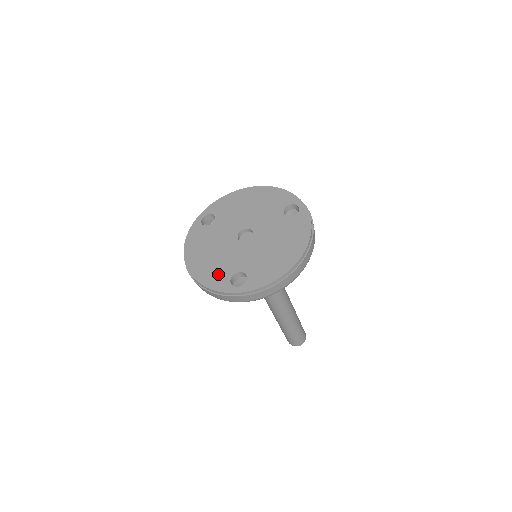
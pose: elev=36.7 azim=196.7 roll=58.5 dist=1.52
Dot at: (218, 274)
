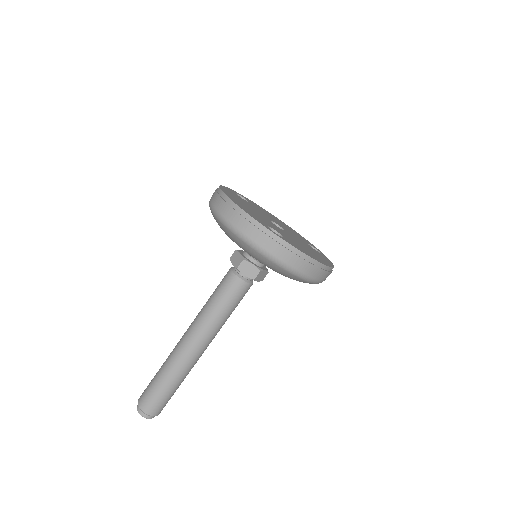
Dot at: (255, 216)
